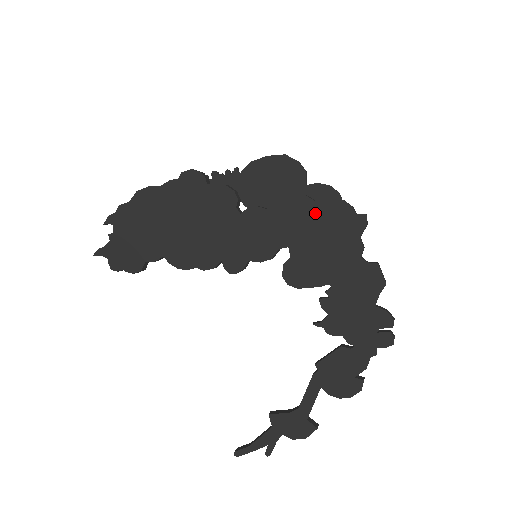
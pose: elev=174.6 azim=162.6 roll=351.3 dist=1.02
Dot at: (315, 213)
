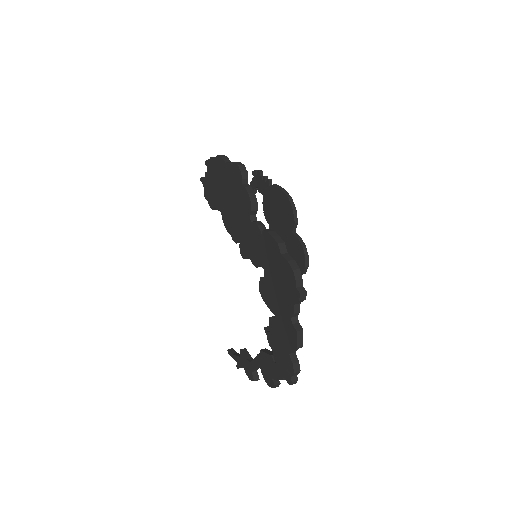
Dot at: (279, 262)
